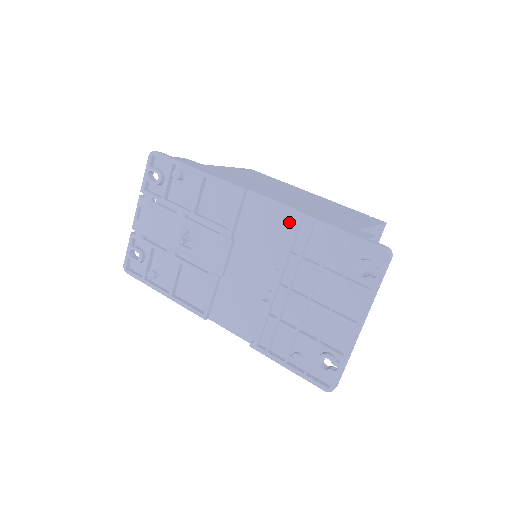
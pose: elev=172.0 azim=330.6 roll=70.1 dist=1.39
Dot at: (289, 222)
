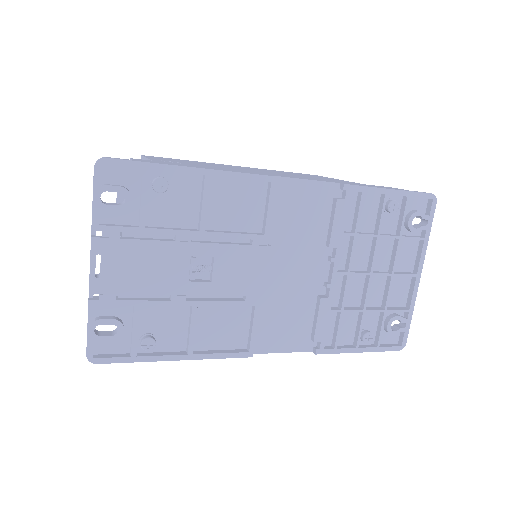
Dot at: (339, 199)
